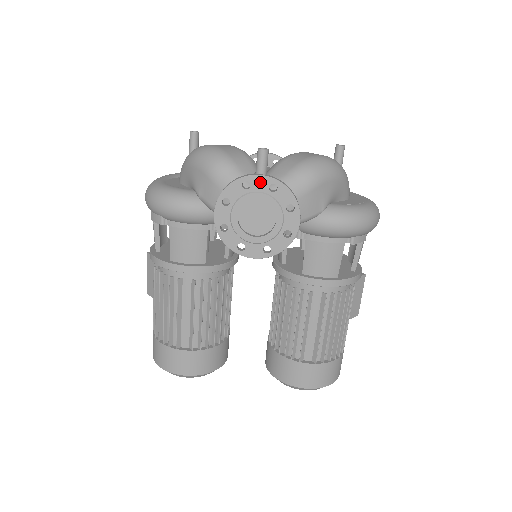
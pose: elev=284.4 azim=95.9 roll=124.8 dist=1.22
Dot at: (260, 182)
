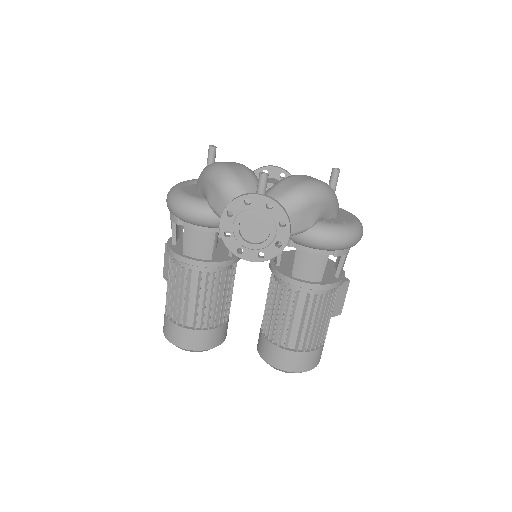
Dot at: (259, 200)
